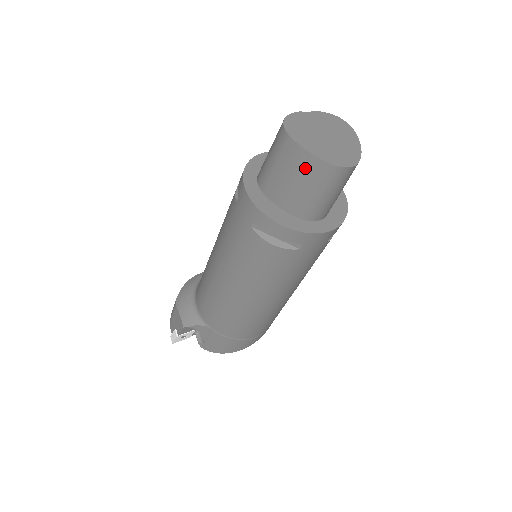
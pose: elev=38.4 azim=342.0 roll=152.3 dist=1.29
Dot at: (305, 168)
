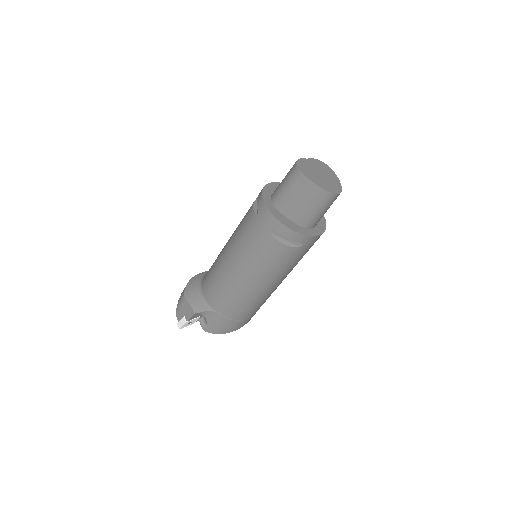
Dot at: (311, 194)
